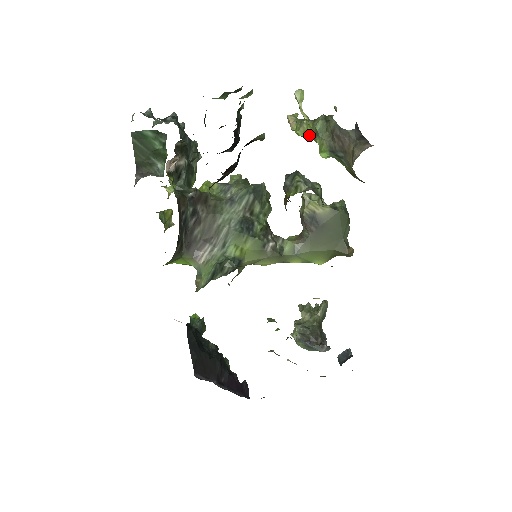
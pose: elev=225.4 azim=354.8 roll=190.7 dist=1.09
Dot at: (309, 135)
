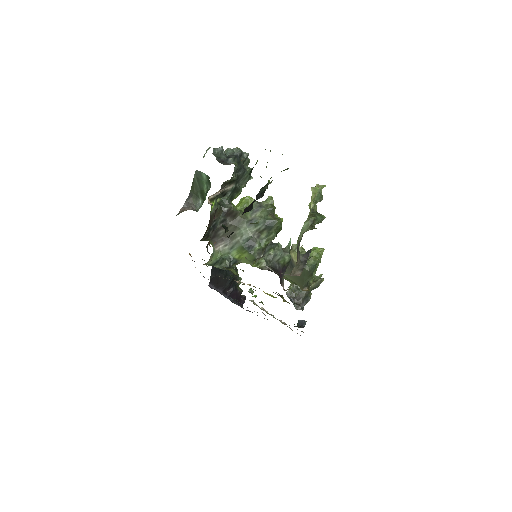
Dot at: occluded
